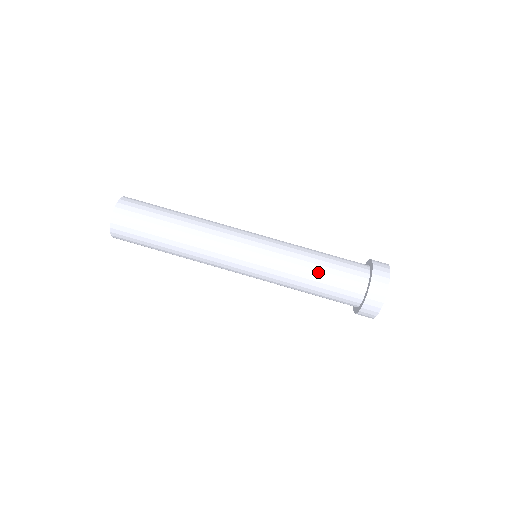
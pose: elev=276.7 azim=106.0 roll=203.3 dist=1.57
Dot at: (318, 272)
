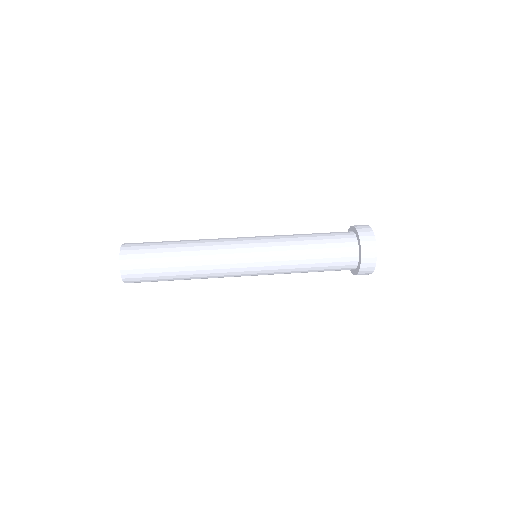
Dot at: occluded
